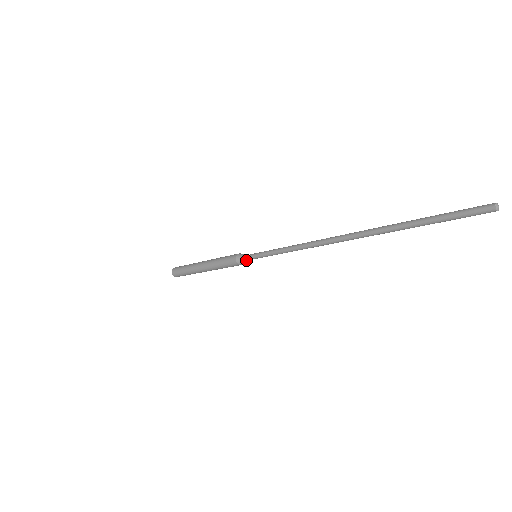
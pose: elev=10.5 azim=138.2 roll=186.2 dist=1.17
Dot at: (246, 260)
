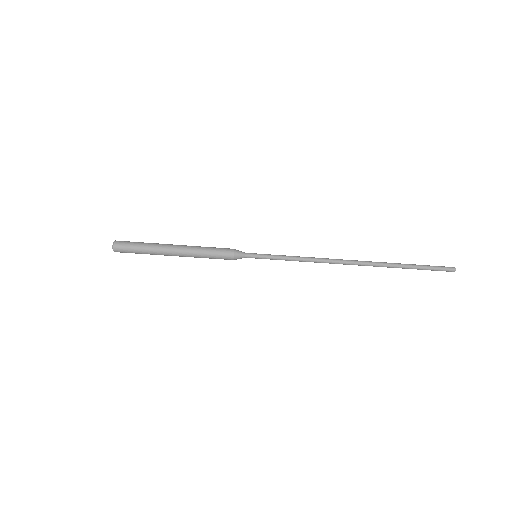
Dot at: (244, 254)
